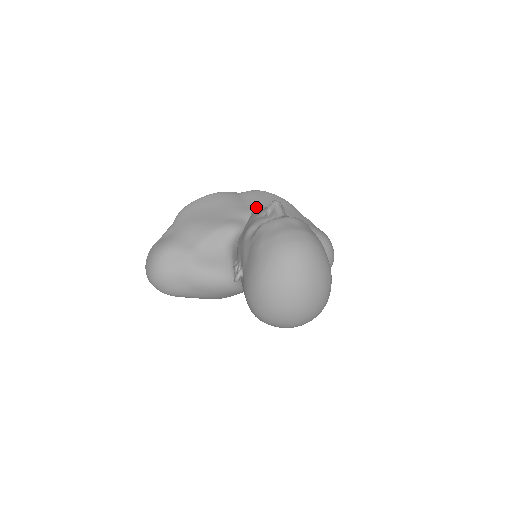
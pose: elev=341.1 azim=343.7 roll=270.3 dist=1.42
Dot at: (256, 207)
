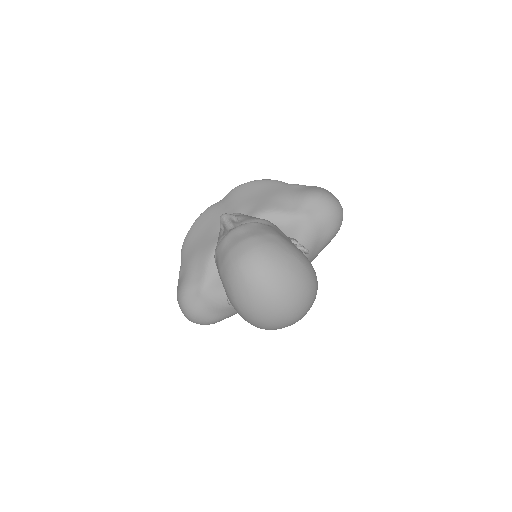
Dot at: (237, 208)
